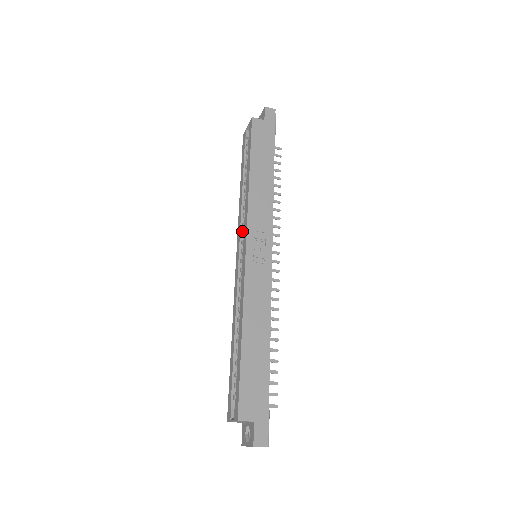
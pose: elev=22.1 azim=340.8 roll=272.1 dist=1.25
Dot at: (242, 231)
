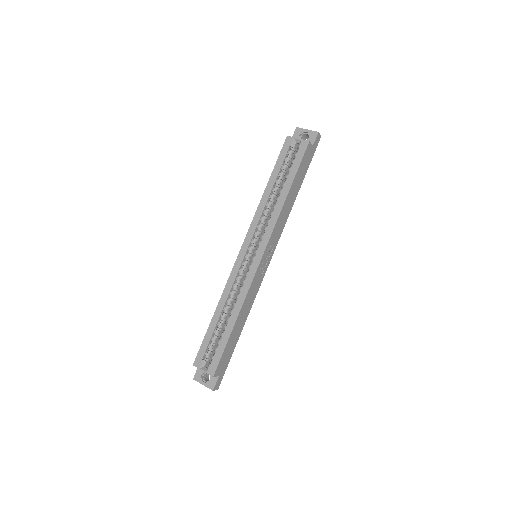
Dot at: (256, 232)
